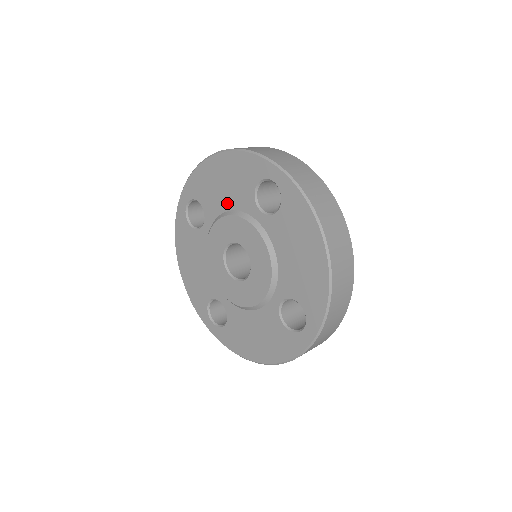
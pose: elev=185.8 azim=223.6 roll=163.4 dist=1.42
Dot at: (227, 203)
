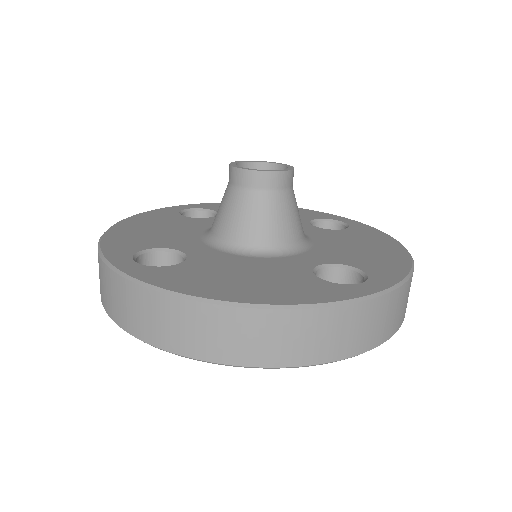
Dot at: occluded
